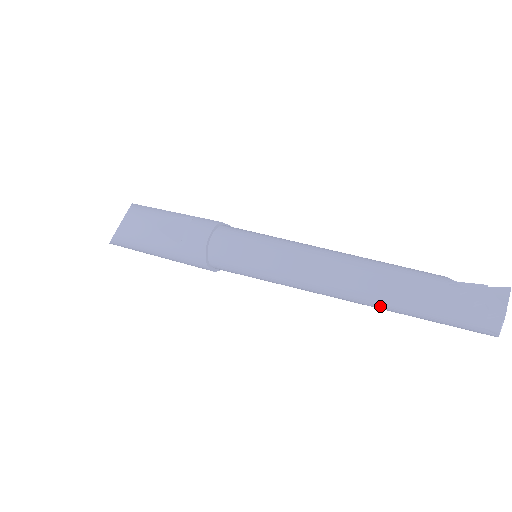
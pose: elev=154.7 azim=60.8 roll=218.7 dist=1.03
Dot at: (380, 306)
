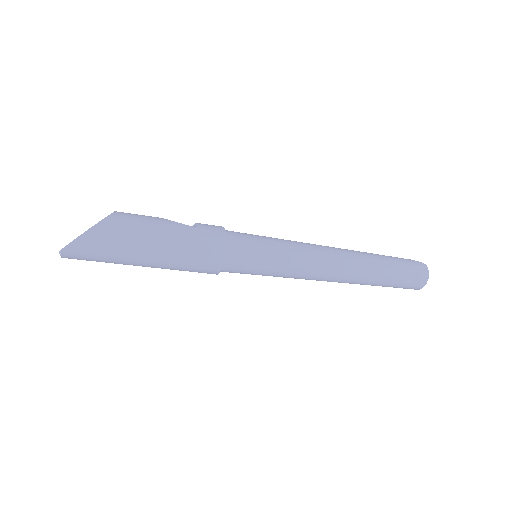
Dot at: (366, 267)
